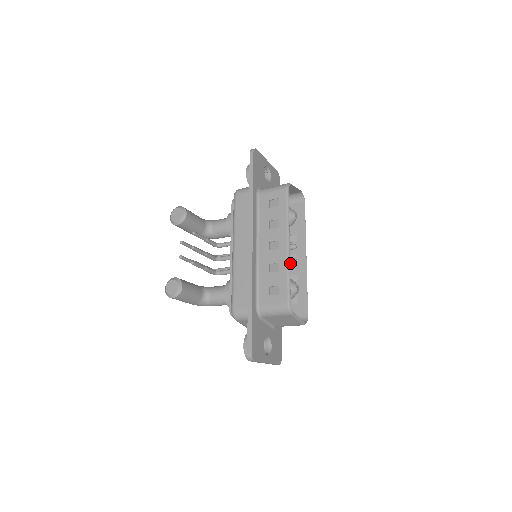
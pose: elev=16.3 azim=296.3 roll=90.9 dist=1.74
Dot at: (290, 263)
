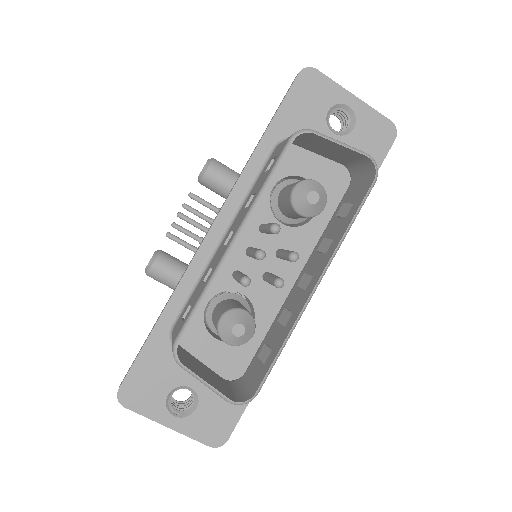
Dot at: (245, 279)
